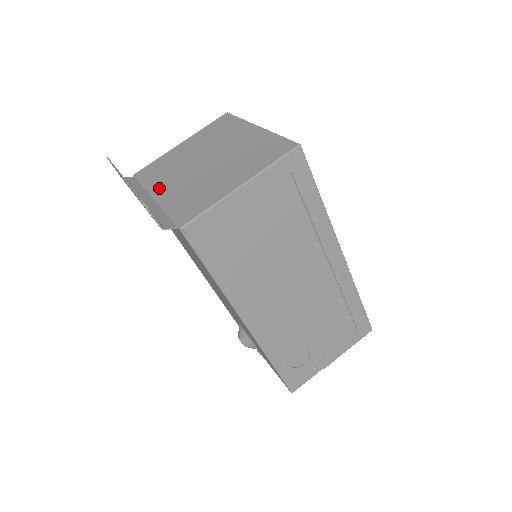
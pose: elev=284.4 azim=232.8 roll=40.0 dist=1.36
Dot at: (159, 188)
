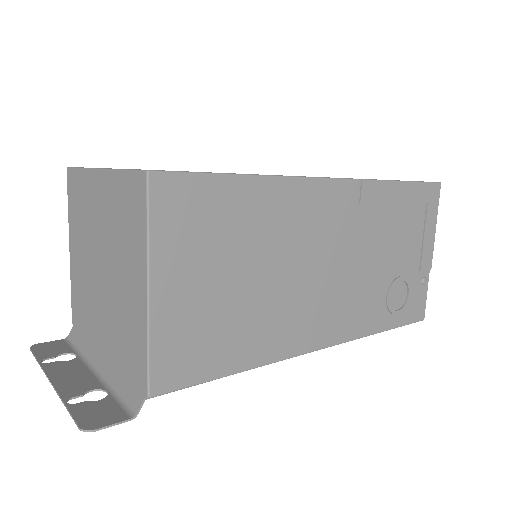
Dot at: (97, 335)
